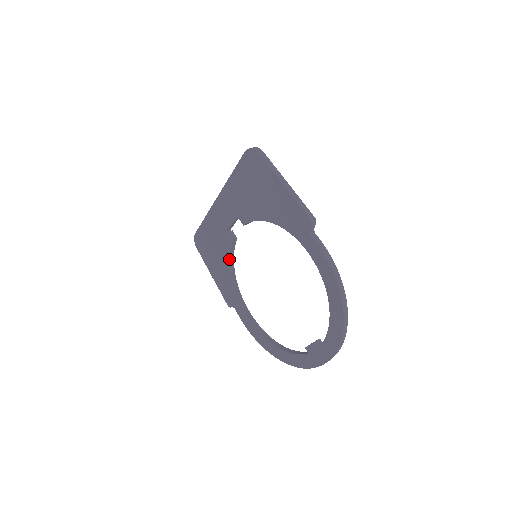
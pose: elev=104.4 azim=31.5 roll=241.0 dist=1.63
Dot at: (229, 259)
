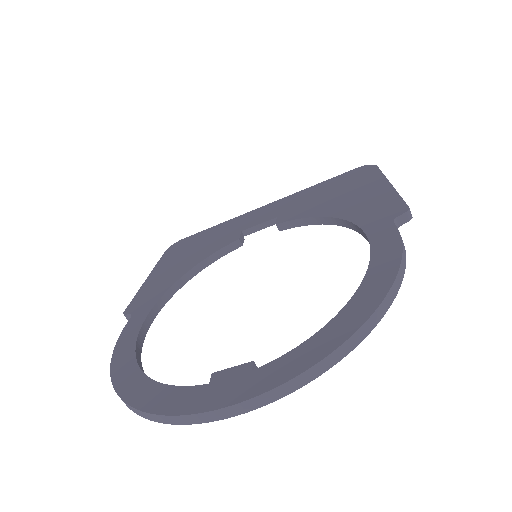
Dot at: (205, 258)
